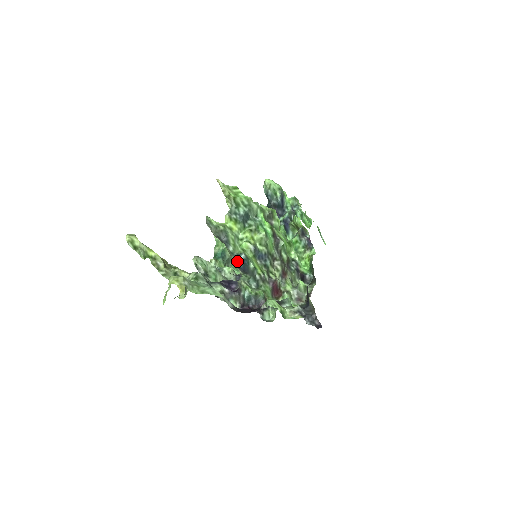
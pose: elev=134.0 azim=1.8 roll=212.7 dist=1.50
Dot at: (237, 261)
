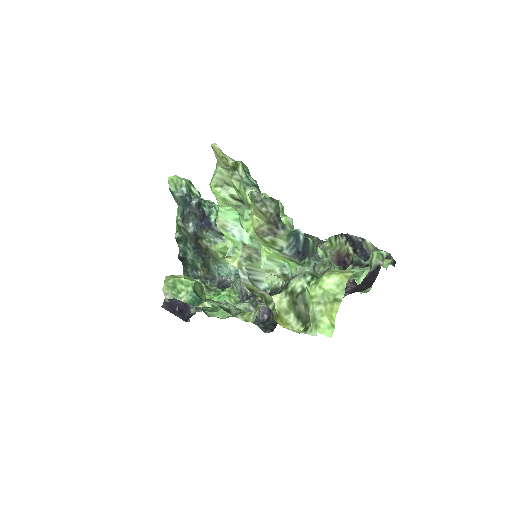
Dot at: (296, 244)
